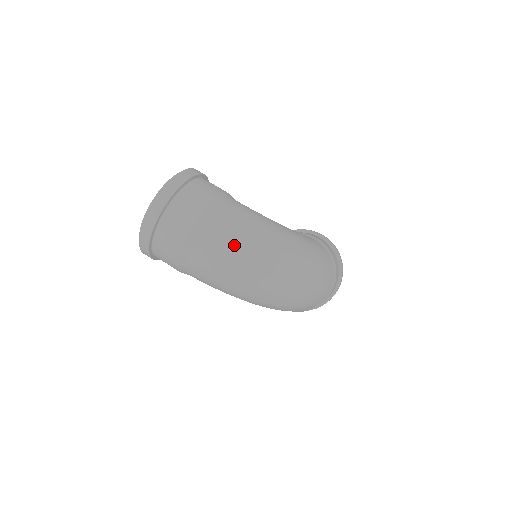
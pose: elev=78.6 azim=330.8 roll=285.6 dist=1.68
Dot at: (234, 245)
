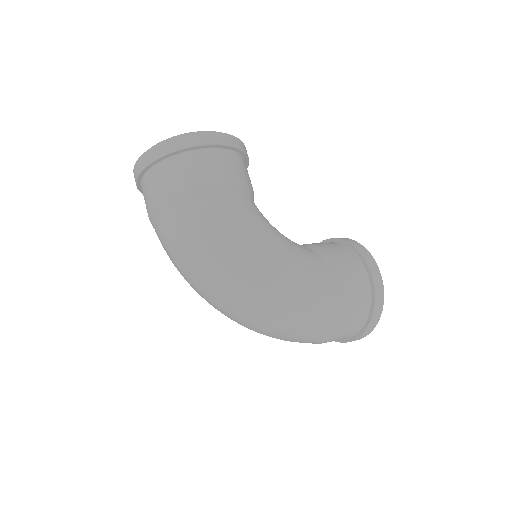
Dot at: (182, 249)
